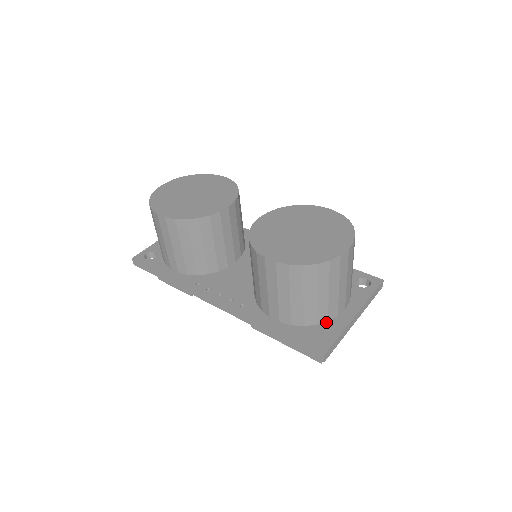
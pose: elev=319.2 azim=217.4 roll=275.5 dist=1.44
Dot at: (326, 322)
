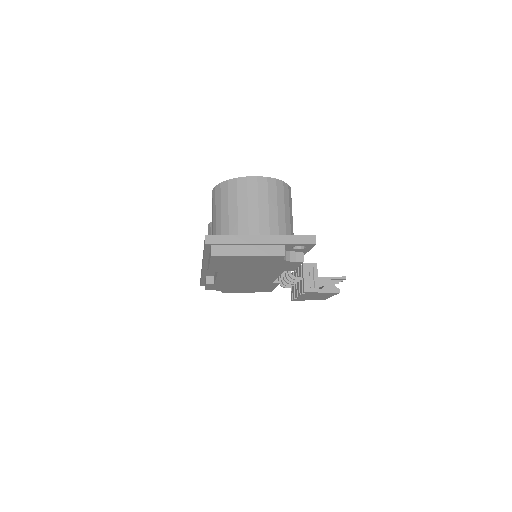
Dot at: occluded
